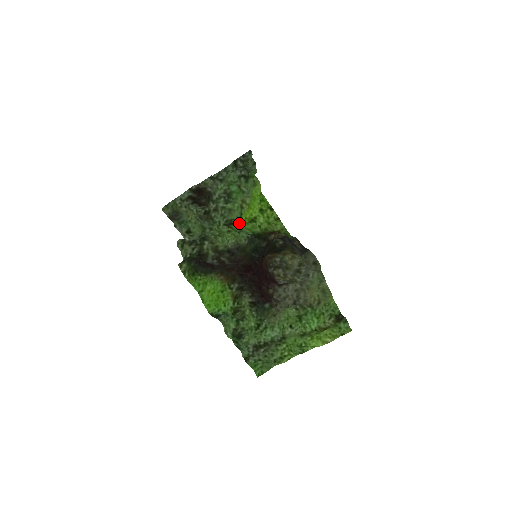
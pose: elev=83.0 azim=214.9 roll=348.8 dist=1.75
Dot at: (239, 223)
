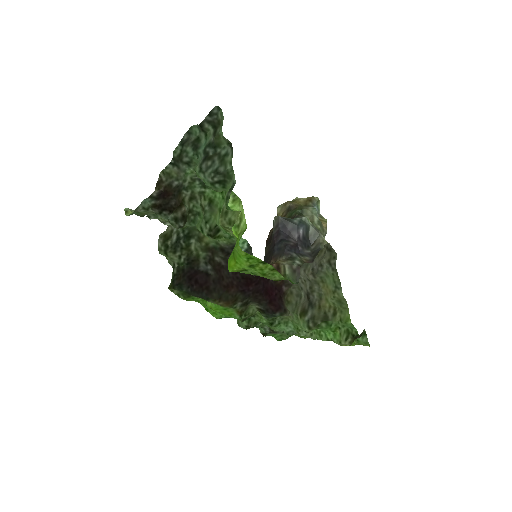
Dot at: occluded
